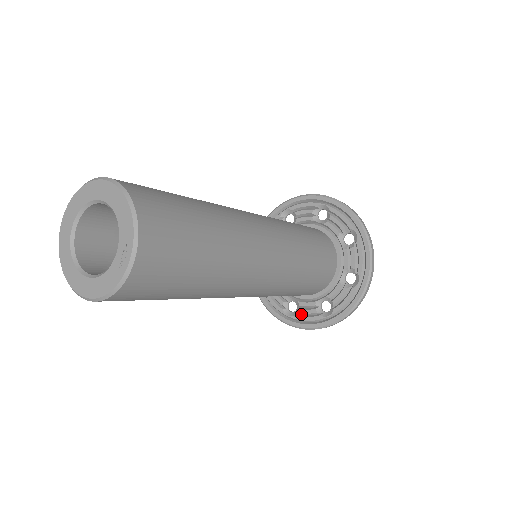
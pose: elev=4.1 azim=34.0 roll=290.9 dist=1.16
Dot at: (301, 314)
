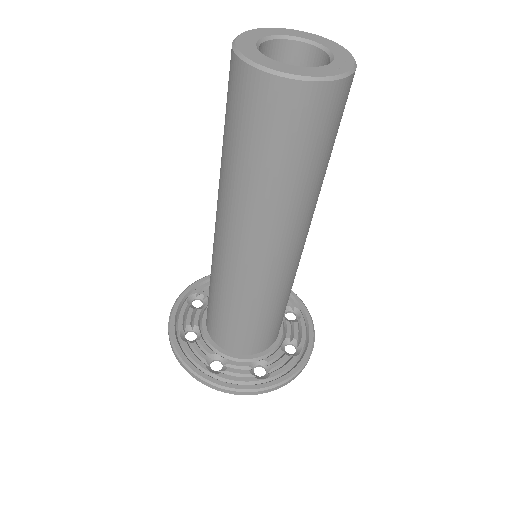
Dot at: (228, 374)
